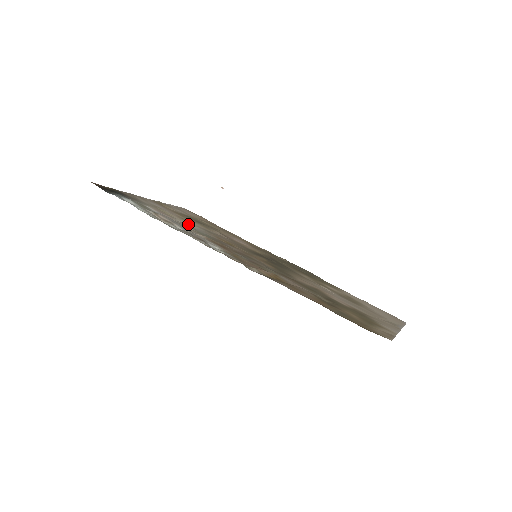
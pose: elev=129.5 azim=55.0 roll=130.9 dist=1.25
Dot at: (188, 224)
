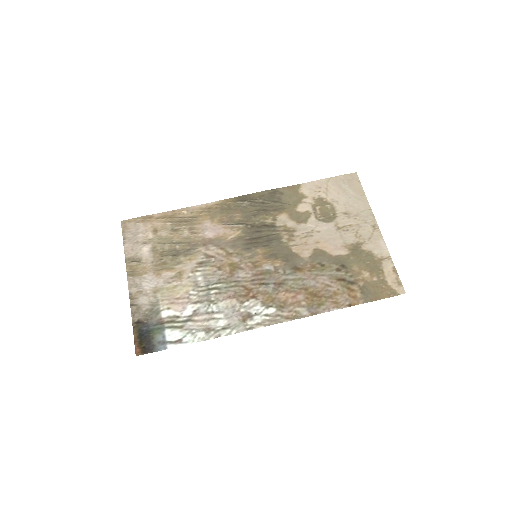
Dot at: (193, 282)
